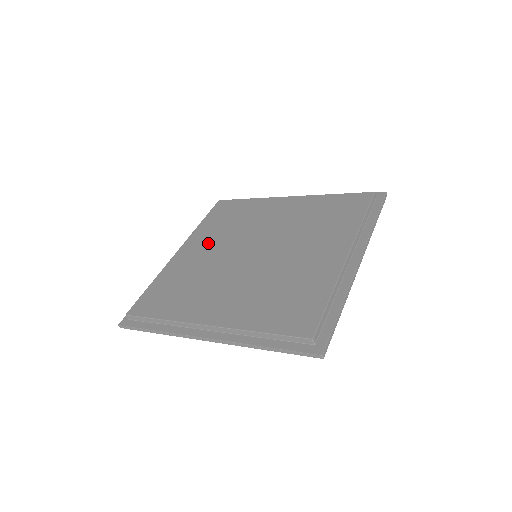
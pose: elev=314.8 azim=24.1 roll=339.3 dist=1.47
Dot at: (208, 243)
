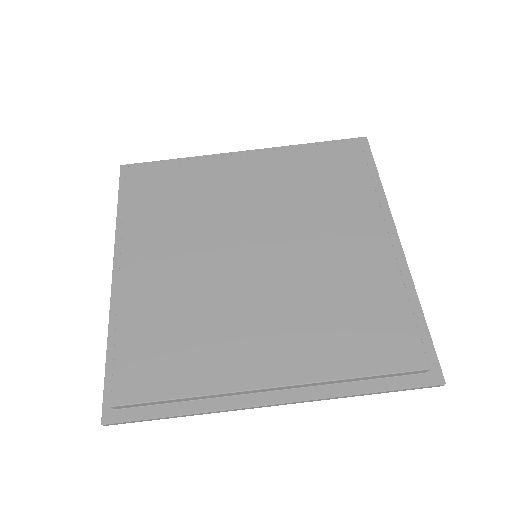
Dot at: (167, 248)
